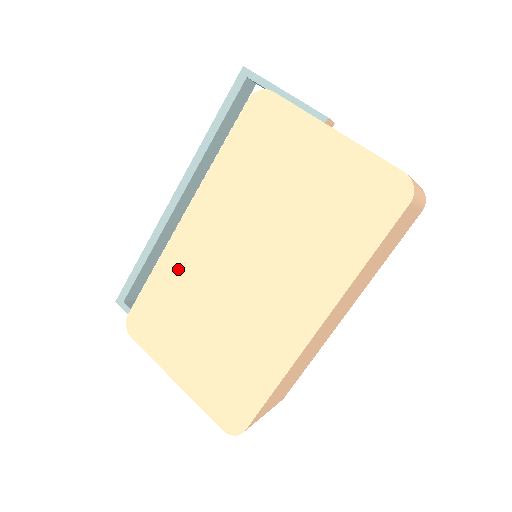
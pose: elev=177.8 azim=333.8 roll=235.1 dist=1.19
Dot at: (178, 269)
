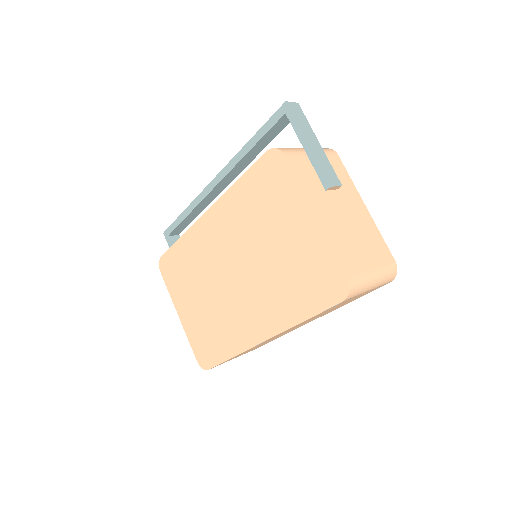
Dot at: (195, 247)
